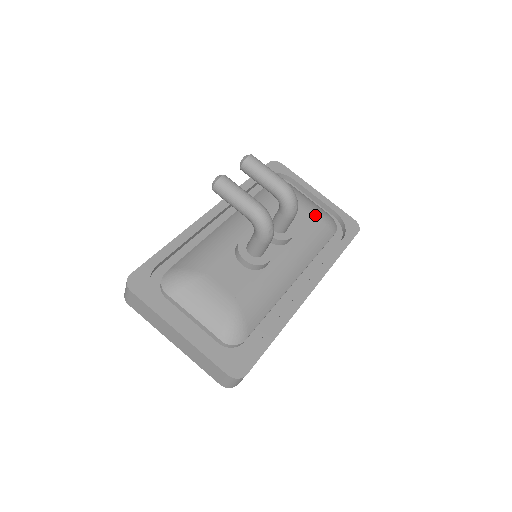
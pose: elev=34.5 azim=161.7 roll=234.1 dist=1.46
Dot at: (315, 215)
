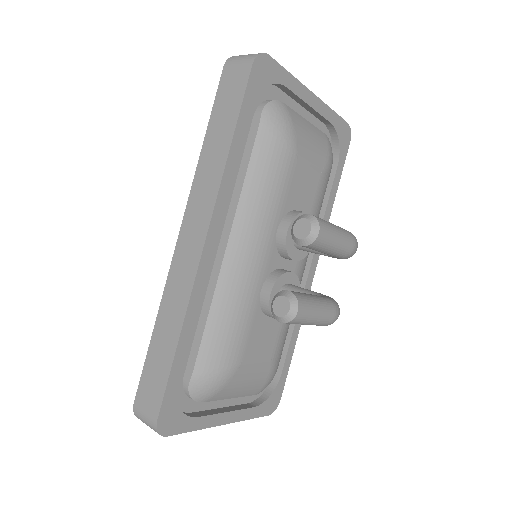
Dot at: (324, 168)
